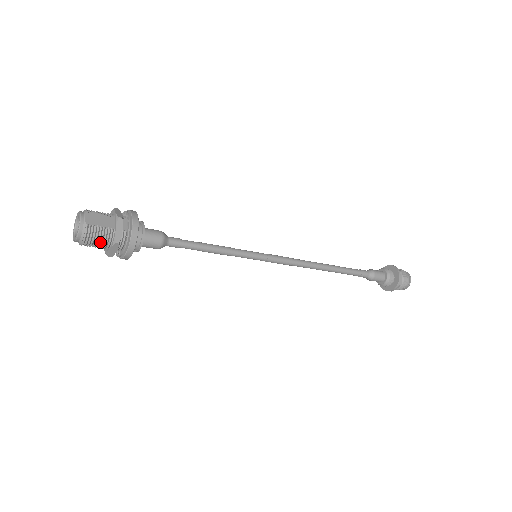
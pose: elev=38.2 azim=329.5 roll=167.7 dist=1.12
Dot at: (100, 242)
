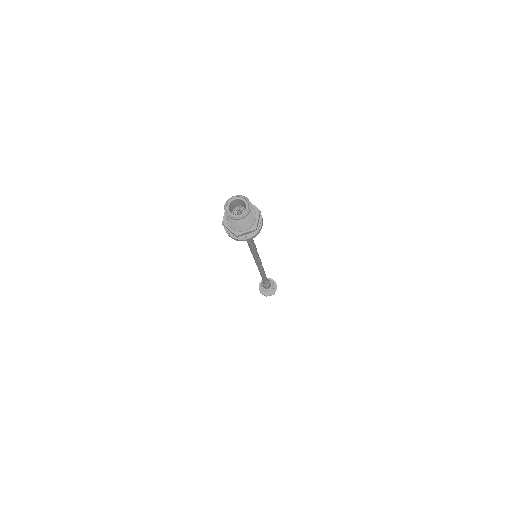
Dot at: (246, 225)
